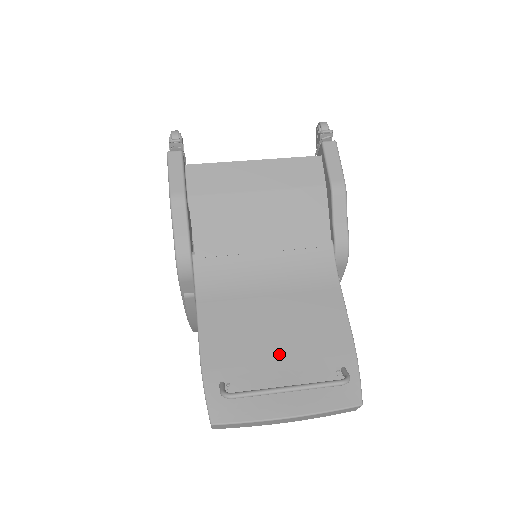
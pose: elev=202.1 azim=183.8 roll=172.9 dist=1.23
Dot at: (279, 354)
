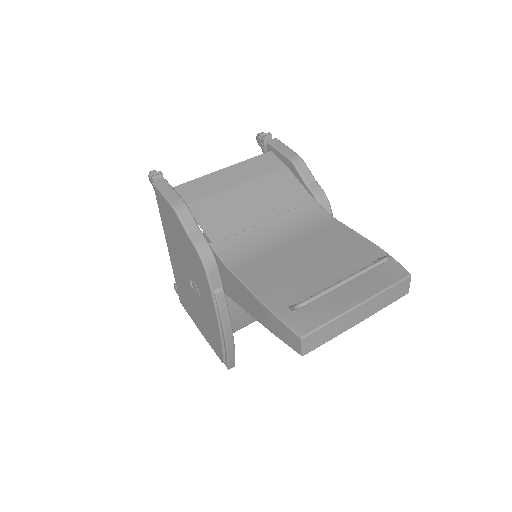
Dot at: (323, 272)
